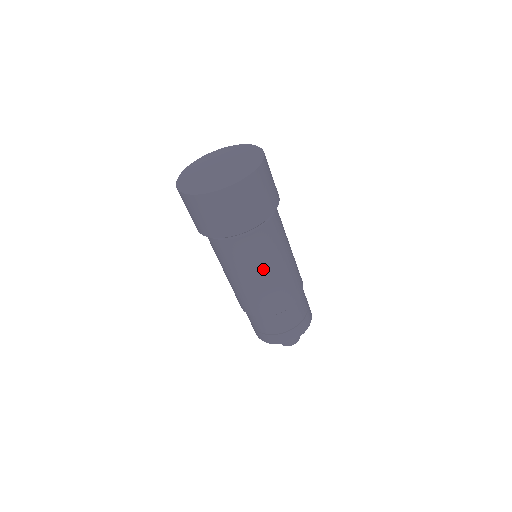
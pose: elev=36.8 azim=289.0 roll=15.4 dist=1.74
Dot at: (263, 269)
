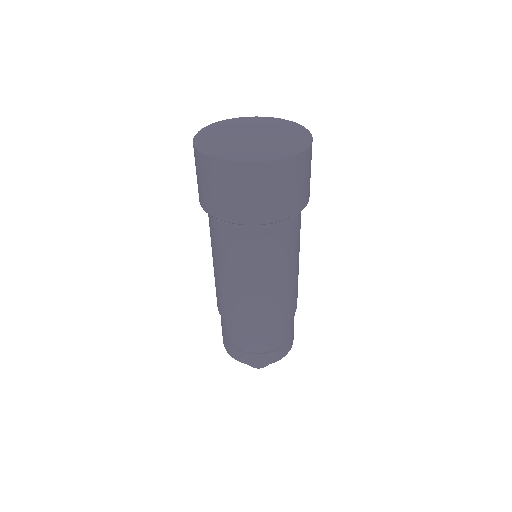
Dot at: (271, 273)
